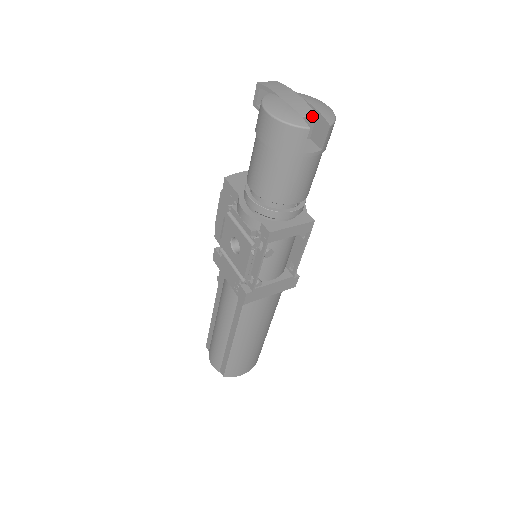
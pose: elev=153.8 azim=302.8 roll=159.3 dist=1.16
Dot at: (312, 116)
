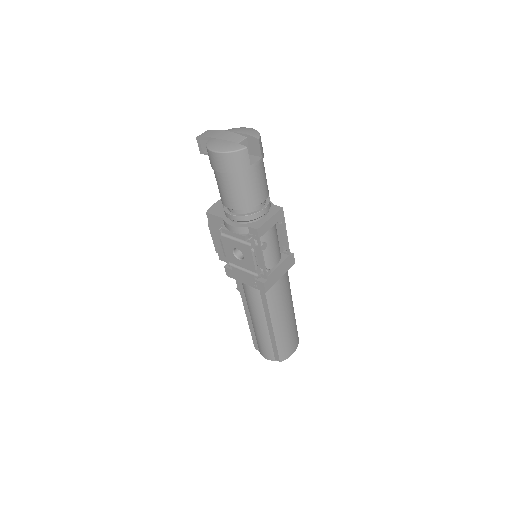
Dot at: (244, 139)
